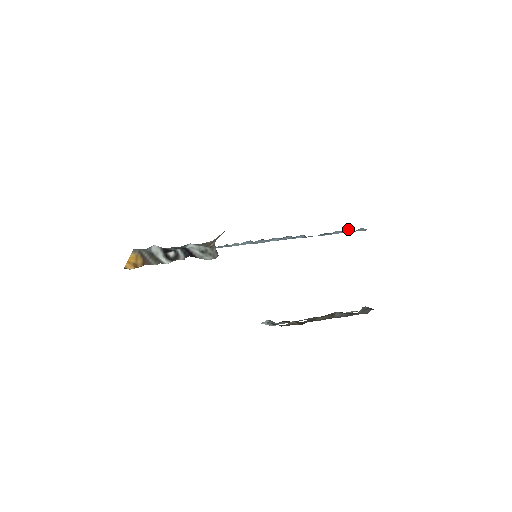
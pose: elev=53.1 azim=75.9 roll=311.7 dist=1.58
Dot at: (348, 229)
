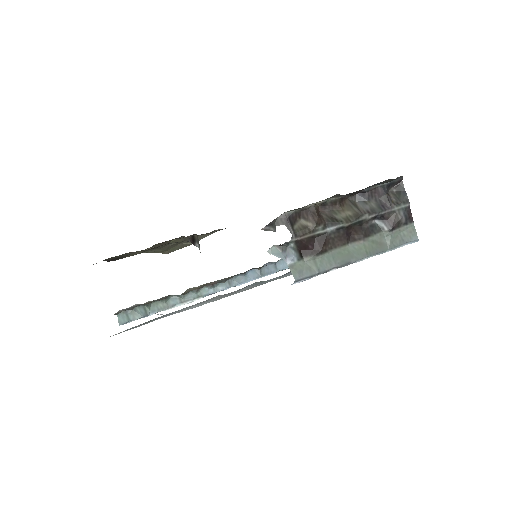
Dot at: occluded
